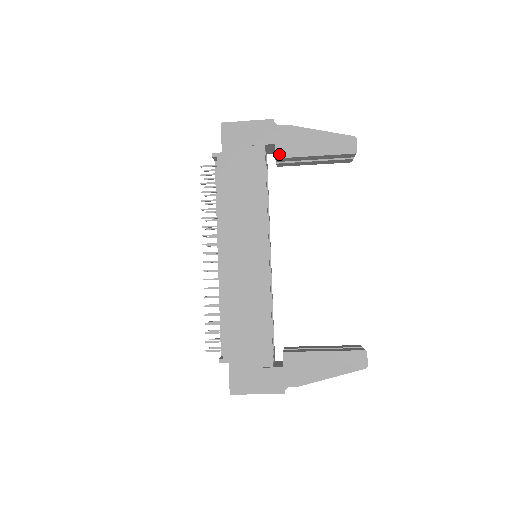
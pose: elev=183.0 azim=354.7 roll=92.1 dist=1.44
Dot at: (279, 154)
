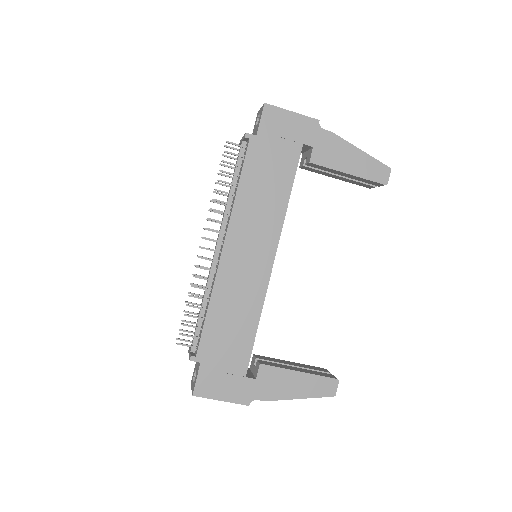
Dot at: (314, 159)
